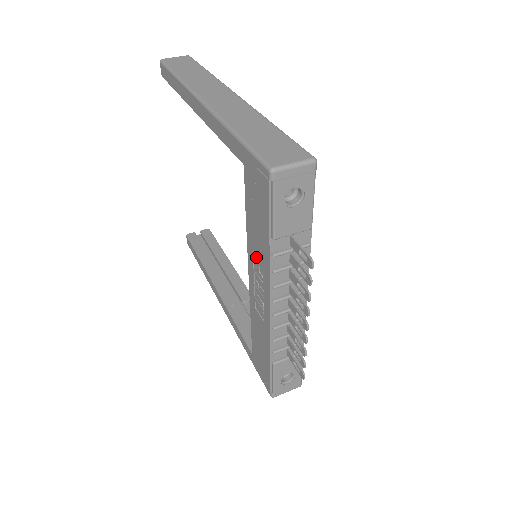
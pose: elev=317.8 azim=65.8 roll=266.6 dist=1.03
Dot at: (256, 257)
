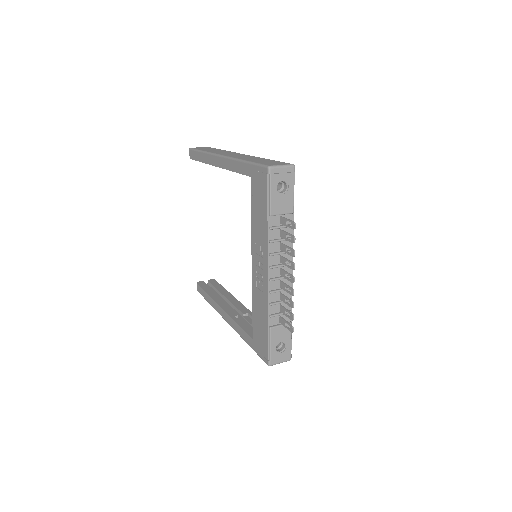
Dot at: (258, 240)
